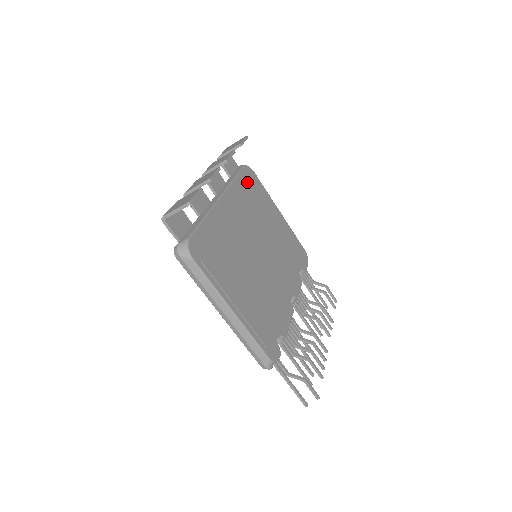
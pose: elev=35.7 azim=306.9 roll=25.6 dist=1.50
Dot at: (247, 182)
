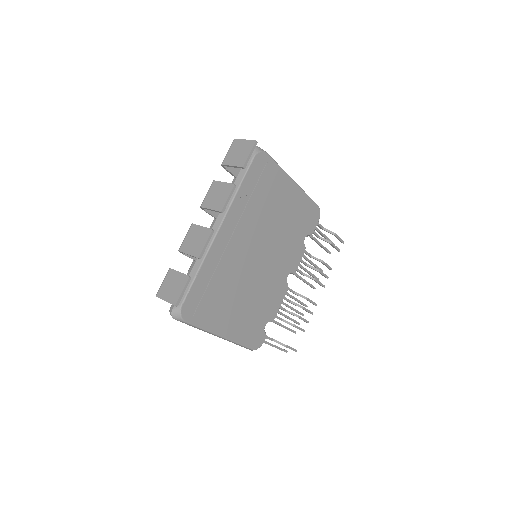
Dot at: (255, 178)
